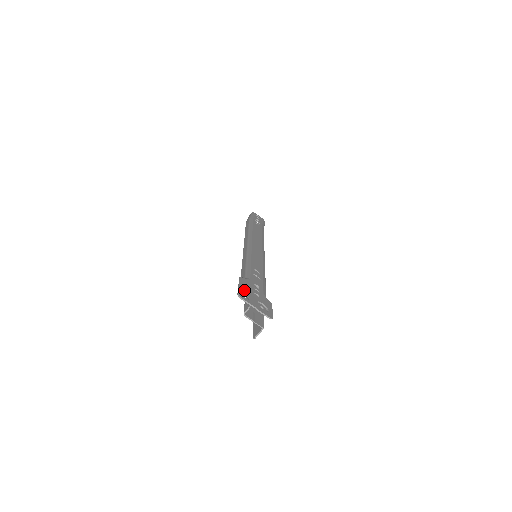
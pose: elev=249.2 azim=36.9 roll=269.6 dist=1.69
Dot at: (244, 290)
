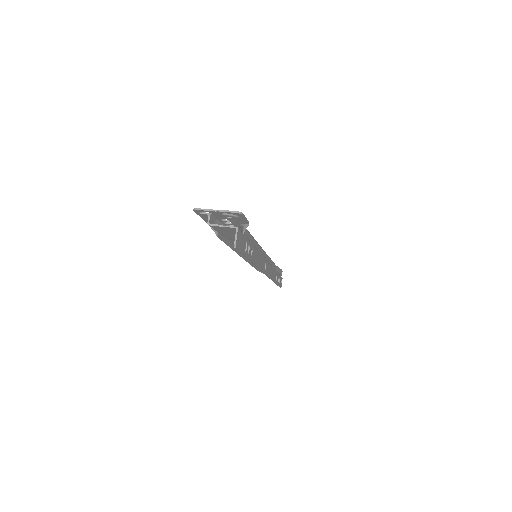
Dot at: (206, 215)
